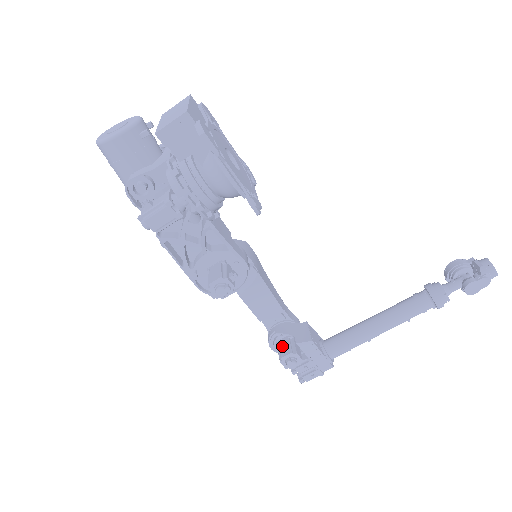
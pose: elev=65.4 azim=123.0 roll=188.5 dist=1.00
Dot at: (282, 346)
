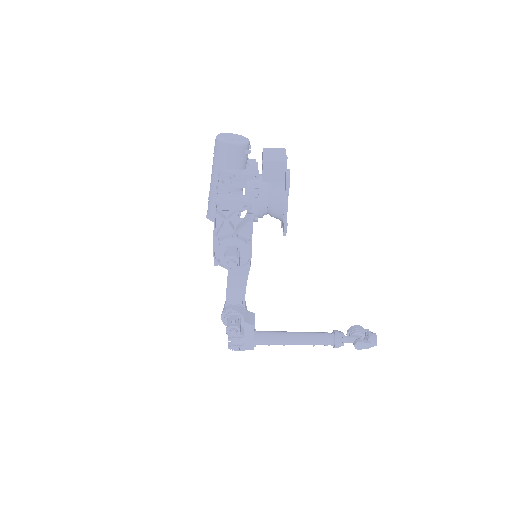
Dot at: (234, 319)
